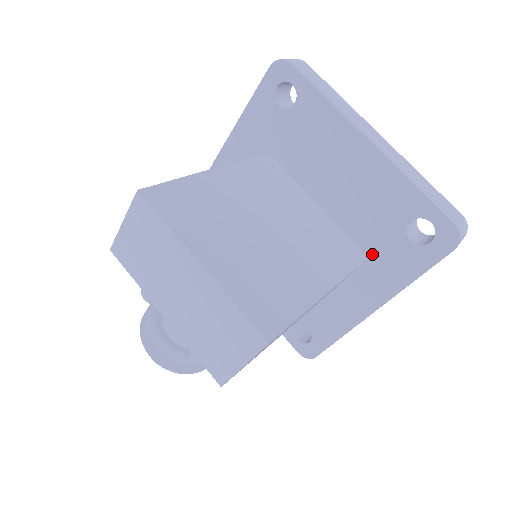
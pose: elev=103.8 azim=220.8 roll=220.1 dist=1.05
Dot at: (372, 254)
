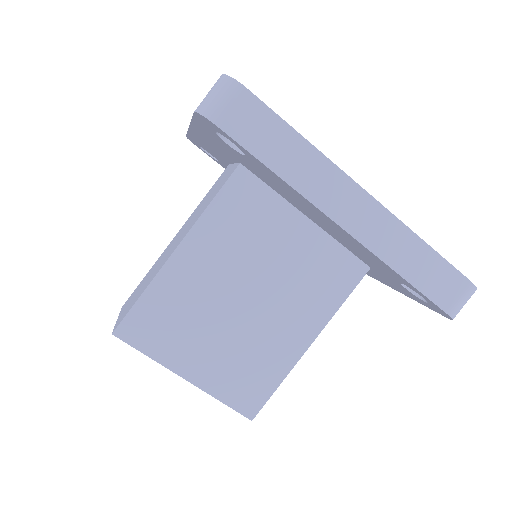
Dot at: (373, 269)
